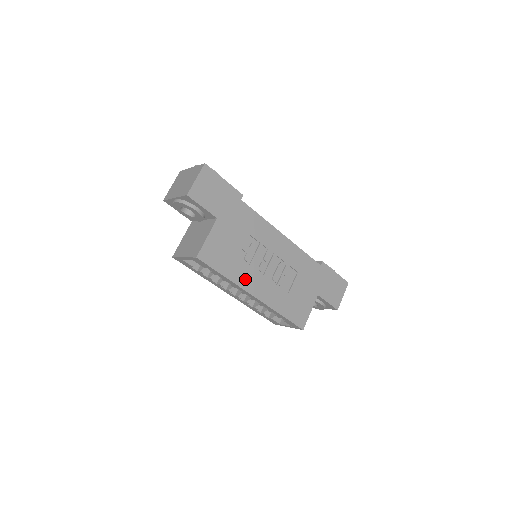
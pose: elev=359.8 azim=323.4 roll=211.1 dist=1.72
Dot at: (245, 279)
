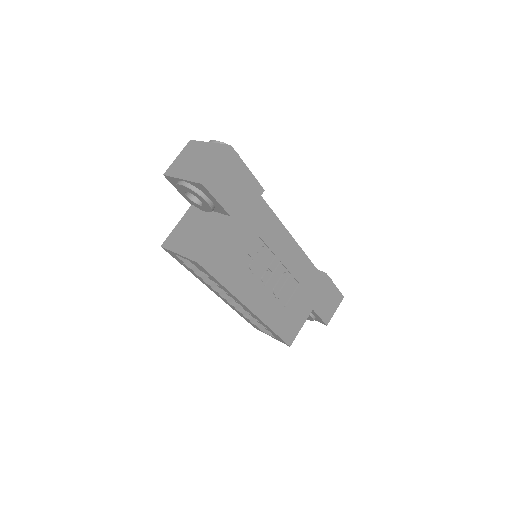
Dot at: (245, 290)
